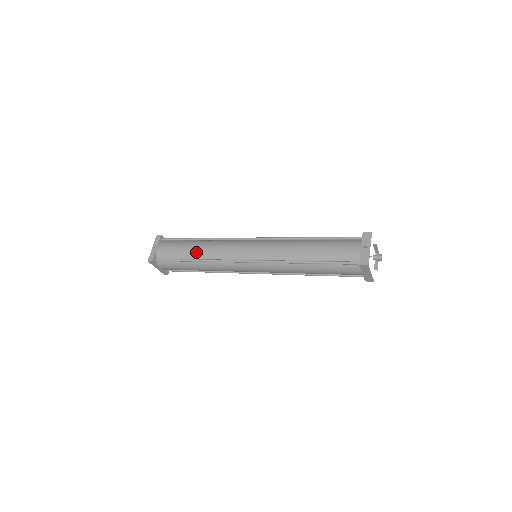
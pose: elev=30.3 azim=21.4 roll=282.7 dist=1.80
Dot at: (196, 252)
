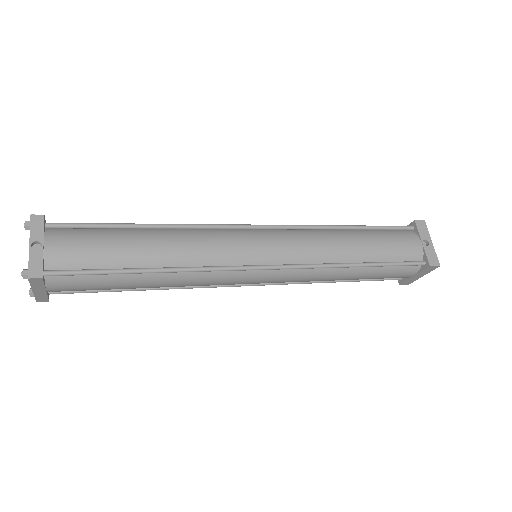
Dot at: (154, 253)
